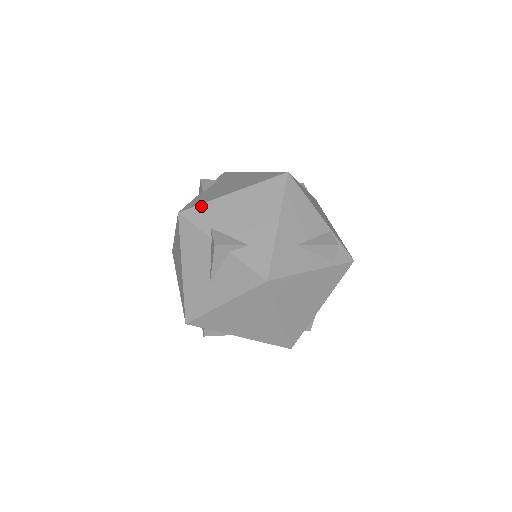
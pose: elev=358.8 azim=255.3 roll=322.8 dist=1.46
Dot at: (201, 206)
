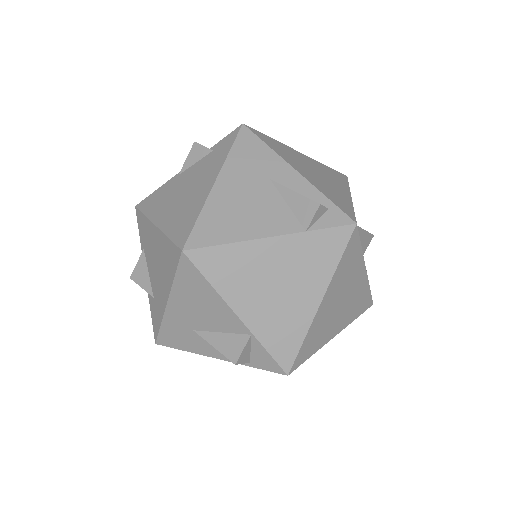
Dot at: (142, 216)
